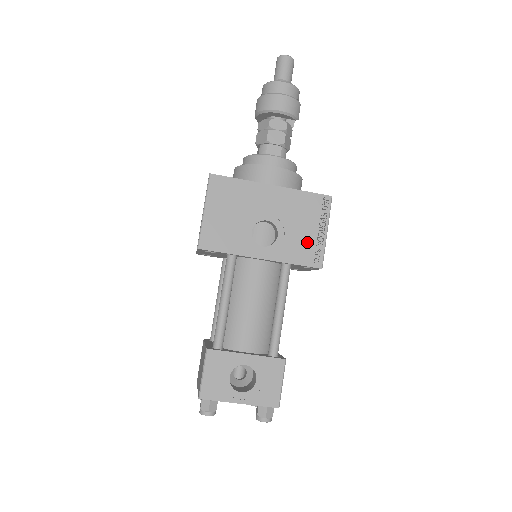
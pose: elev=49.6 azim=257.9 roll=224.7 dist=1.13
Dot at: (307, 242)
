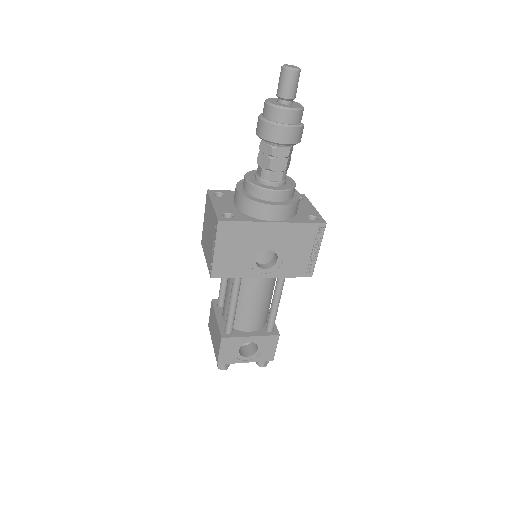
Dot at: (302, 261)
